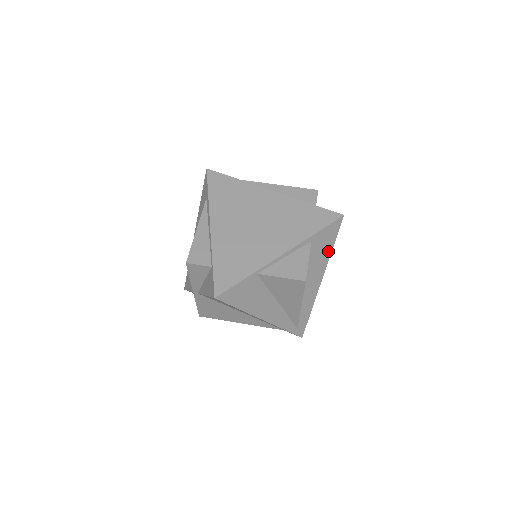
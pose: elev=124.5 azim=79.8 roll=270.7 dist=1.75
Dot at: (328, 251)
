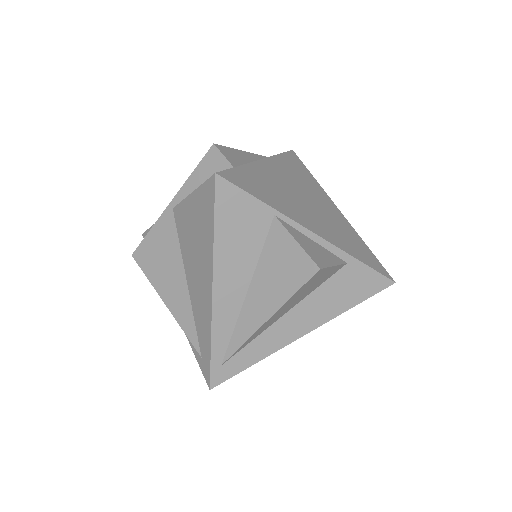
Dot at: (345, 305)
